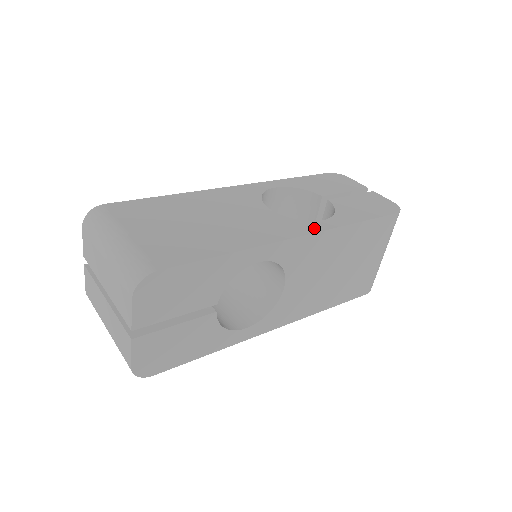
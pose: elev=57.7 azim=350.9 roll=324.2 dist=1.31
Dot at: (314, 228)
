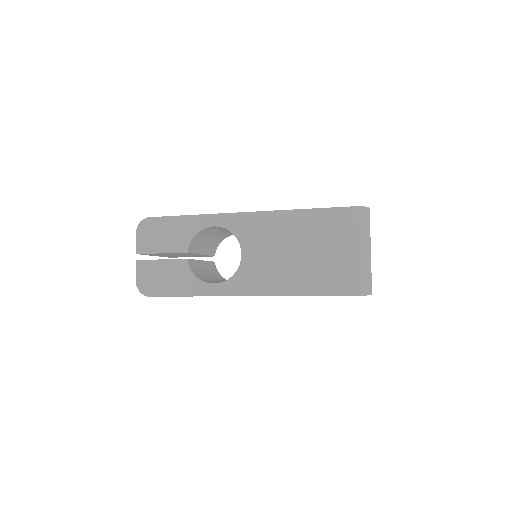
Dot at: occluded
